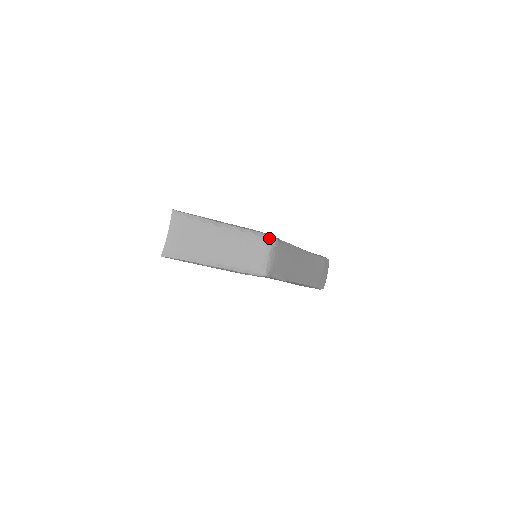
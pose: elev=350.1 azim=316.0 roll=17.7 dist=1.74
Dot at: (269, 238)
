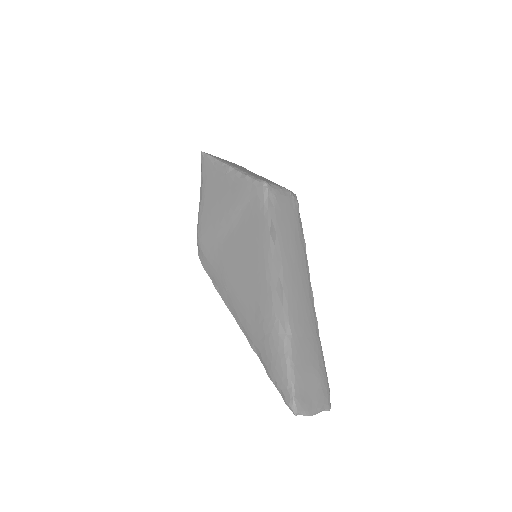
Dot at: occluded
